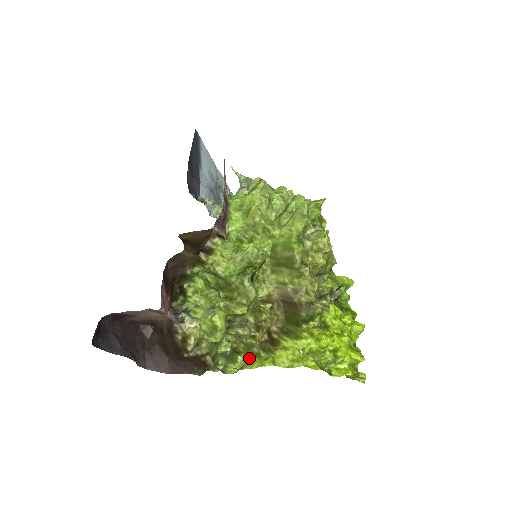
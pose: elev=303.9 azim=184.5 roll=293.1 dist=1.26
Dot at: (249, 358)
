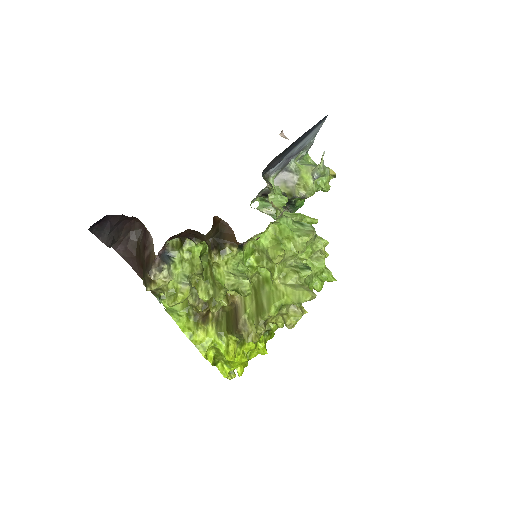
Dot at: (183, 311)
